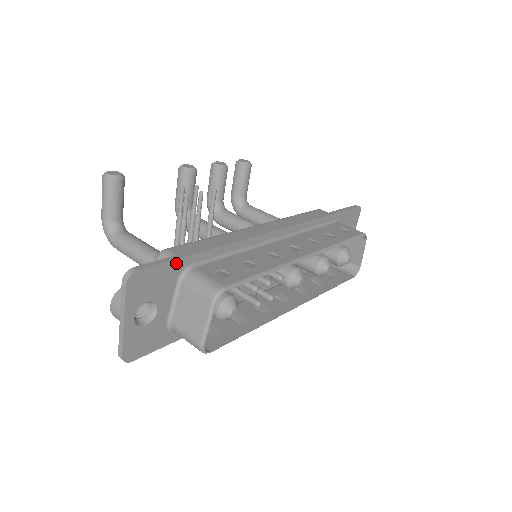
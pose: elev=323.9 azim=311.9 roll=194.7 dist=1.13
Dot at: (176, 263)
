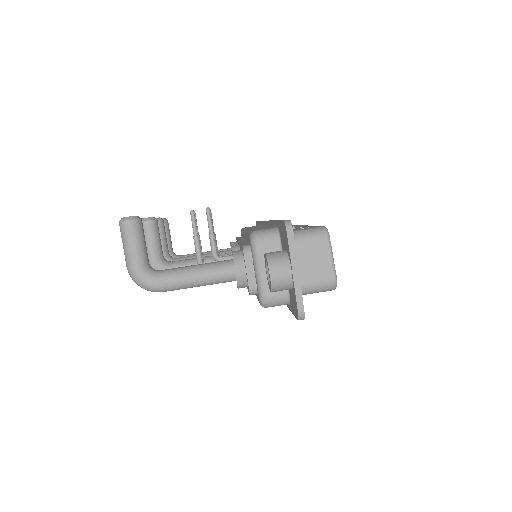
Dot at: occluded
